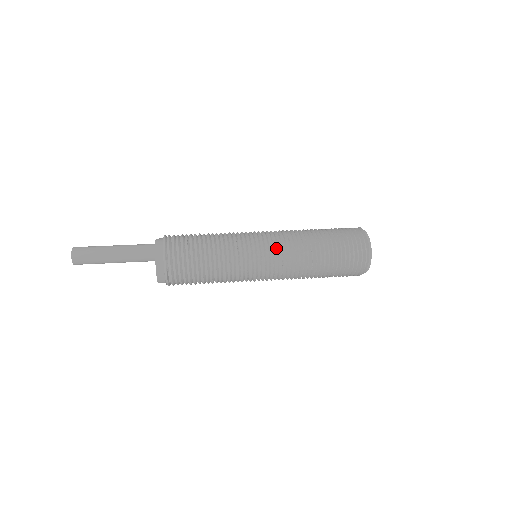
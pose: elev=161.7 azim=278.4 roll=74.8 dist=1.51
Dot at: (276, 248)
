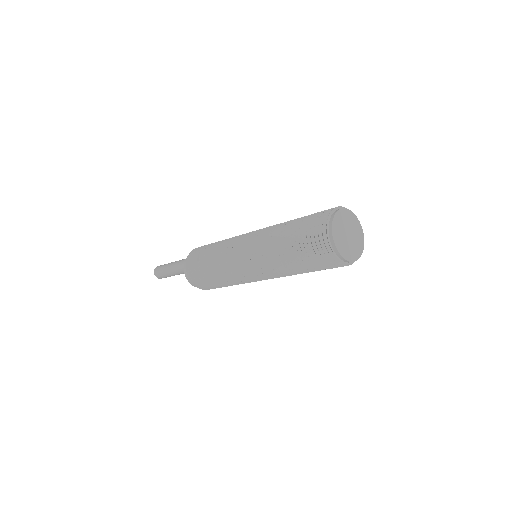
Dot at: (249, 254)
